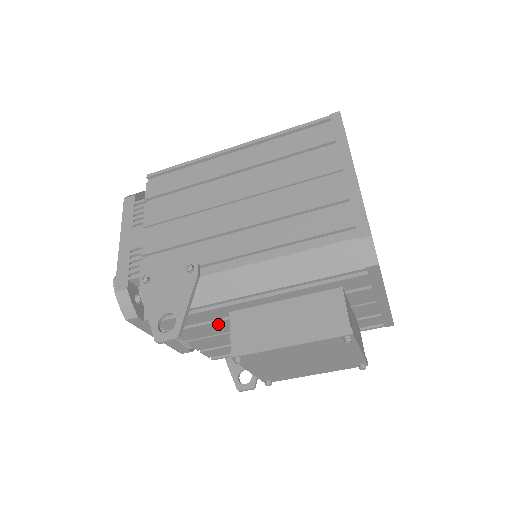
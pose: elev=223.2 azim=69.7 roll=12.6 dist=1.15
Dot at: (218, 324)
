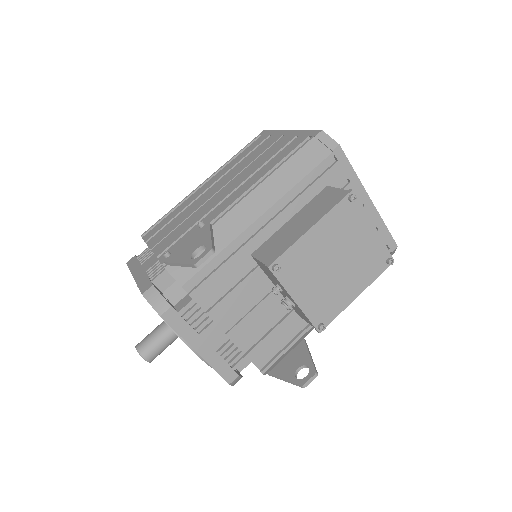
Dot at: (247, 284)
